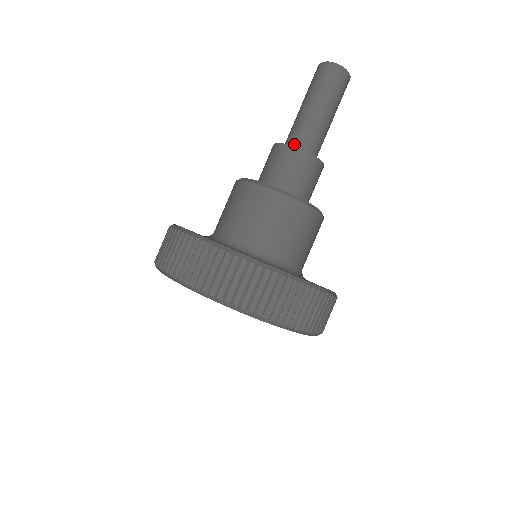
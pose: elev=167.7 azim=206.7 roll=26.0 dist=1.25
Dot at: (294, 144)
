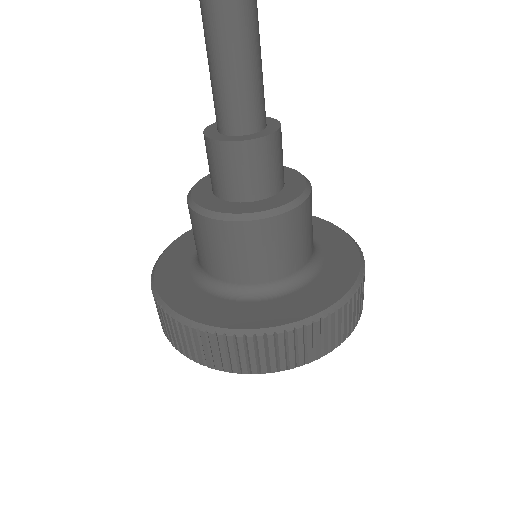
Dot at: (230, 129)
